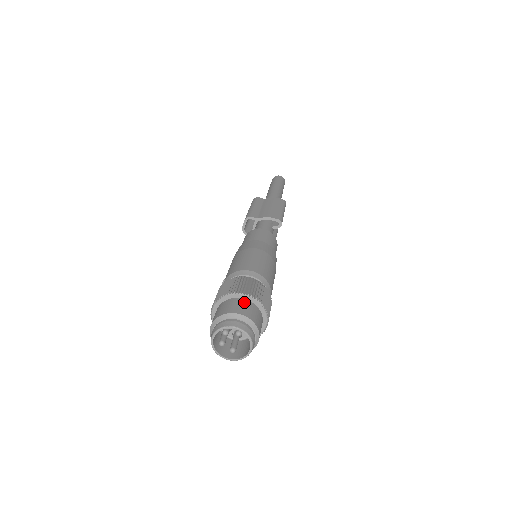
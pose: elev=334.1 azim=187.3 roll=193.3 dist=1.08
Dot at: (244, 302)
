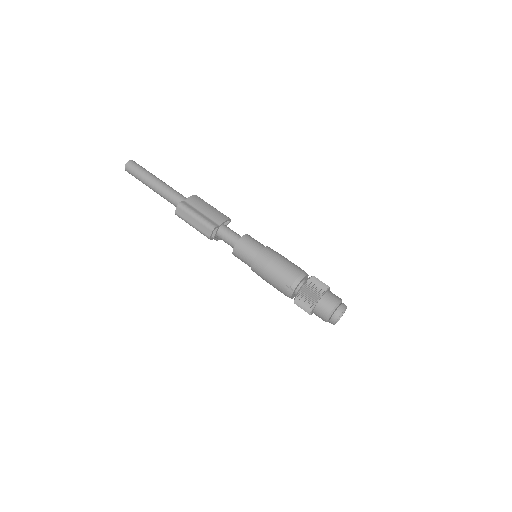
Dot at: (330, 293)
